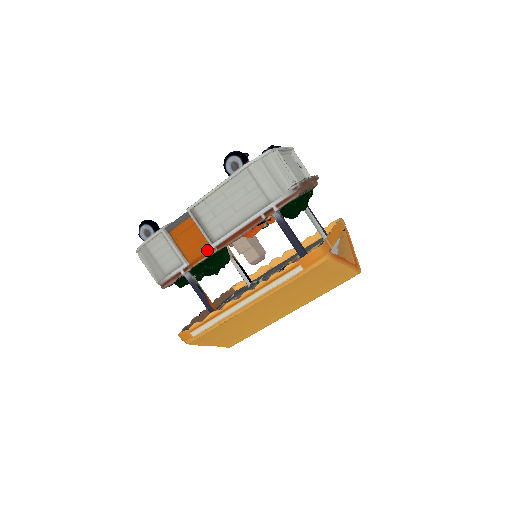
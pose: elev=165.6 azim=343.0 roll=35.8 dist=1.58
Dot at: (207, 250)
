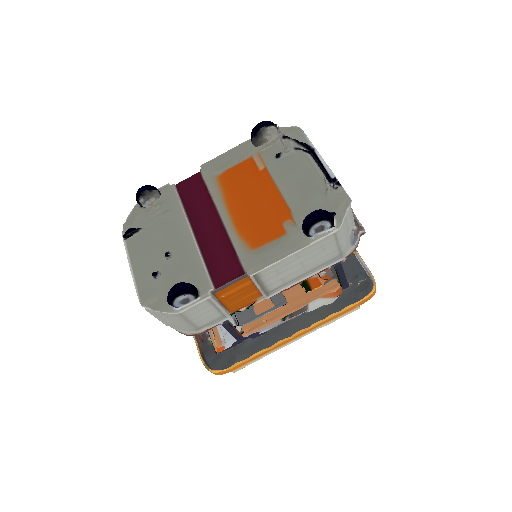
Dot at: (259, 302)
